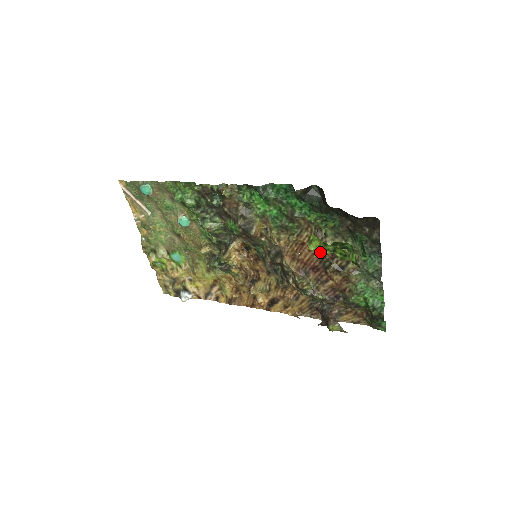
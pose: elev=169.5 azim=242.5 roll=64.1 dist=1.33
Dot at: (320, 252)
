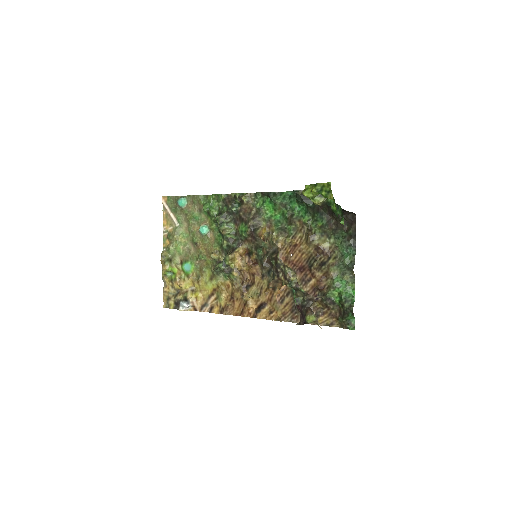
Dot at: (308, 250)
